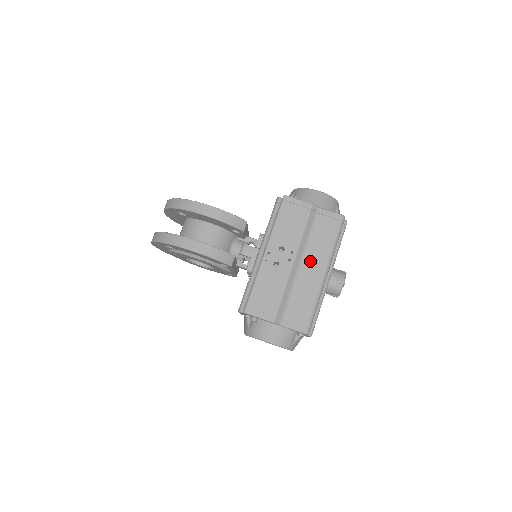
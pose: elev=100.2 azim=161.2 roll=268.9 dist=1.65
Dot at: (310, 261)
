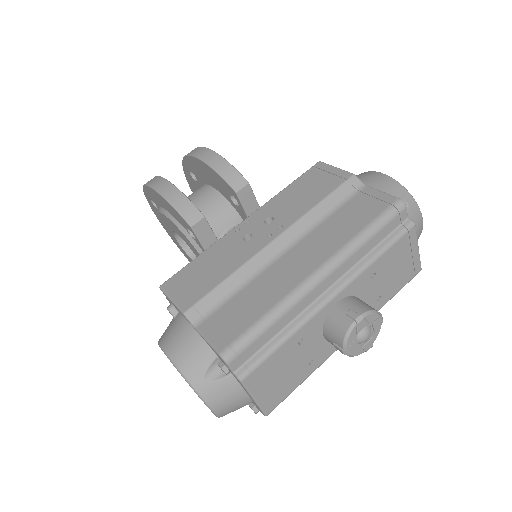
Dot at: (304, 249)
